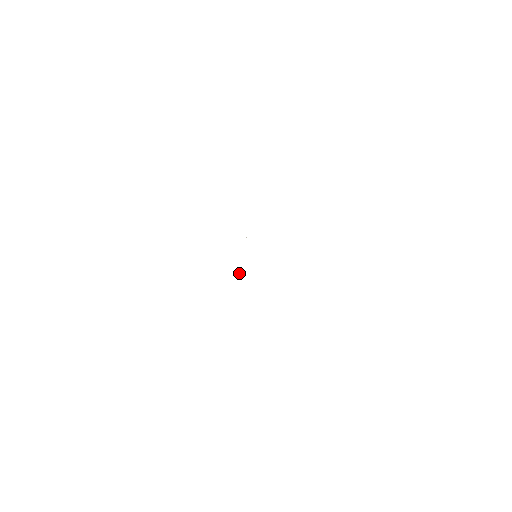
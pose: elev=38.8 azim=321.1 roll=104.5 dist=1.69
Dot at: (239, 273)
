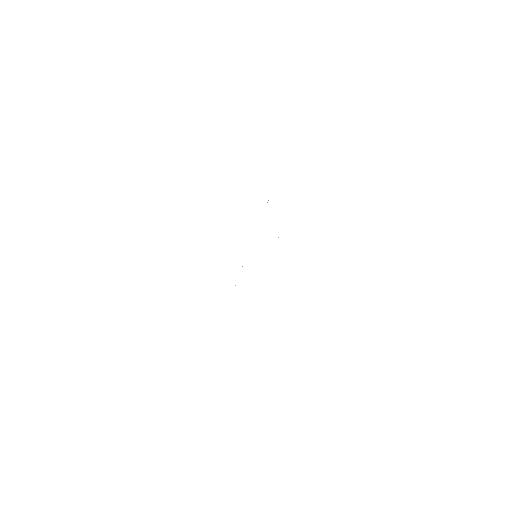
Dot at: occluded
